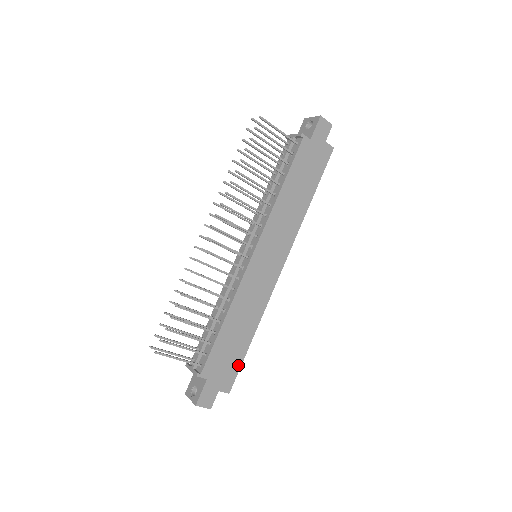
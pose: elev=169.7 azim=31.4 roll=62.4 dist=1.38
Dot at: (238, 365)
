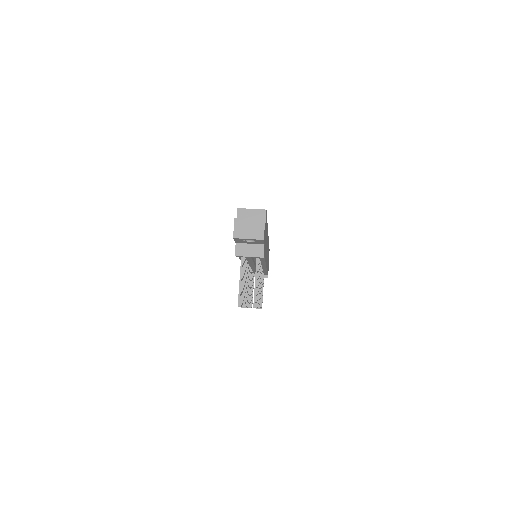
Dot at: occluded
